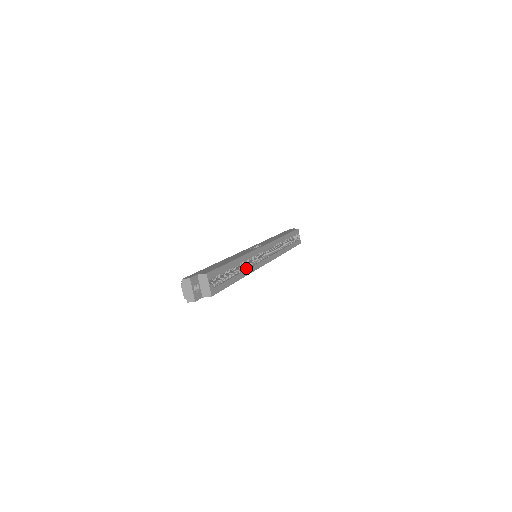
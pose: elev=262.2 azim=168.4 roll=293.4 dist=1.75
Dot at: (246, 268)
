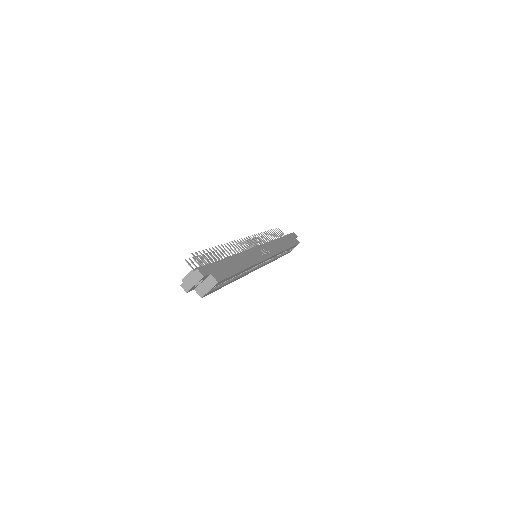
Dot at: occluded
